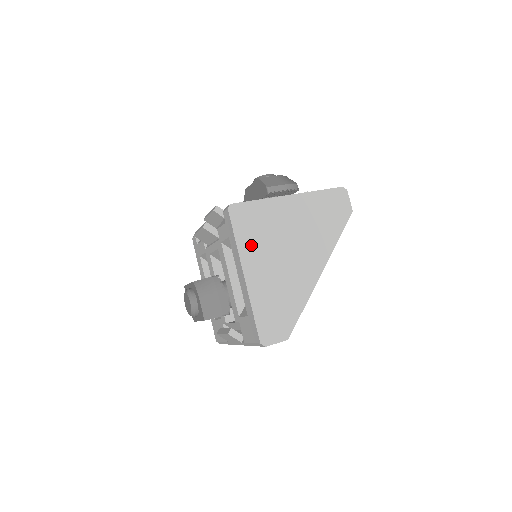
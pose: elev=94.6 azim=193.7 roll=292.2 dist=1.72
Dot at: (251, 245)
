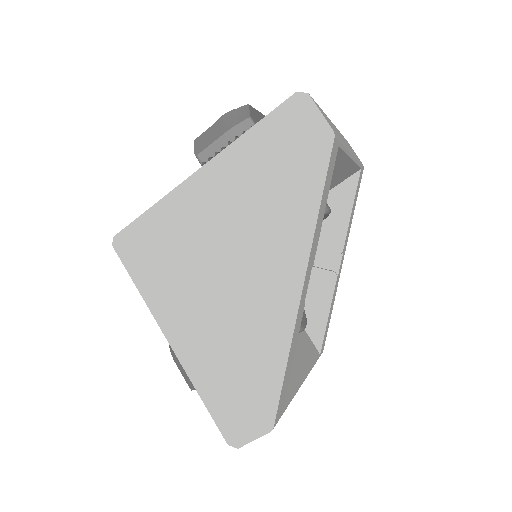
Dot at: (163, 290)
